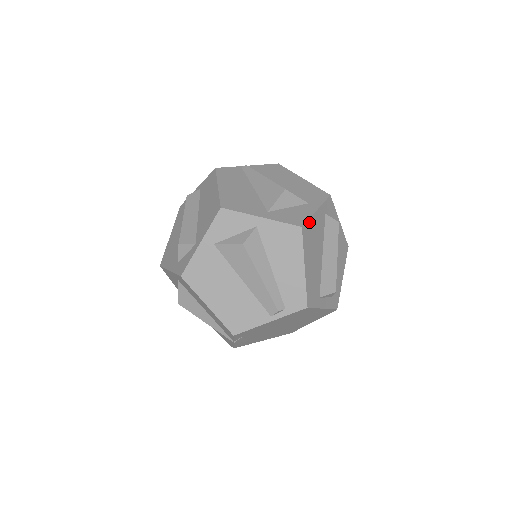
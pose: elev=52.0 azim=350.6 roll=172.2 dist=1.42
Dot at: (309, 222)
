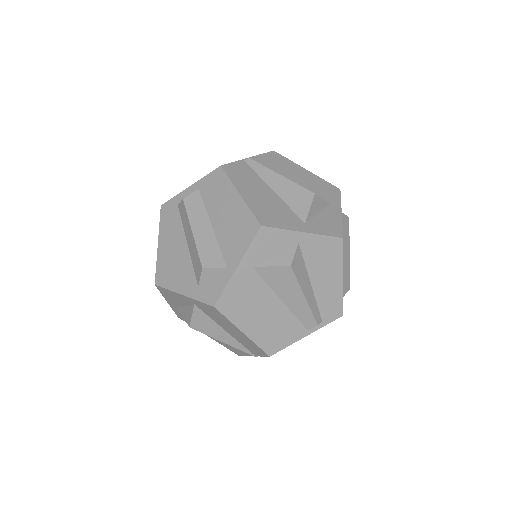
Dot at: (342, 229)
